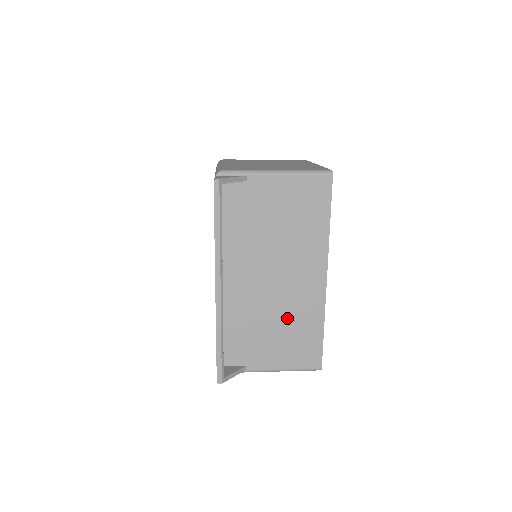
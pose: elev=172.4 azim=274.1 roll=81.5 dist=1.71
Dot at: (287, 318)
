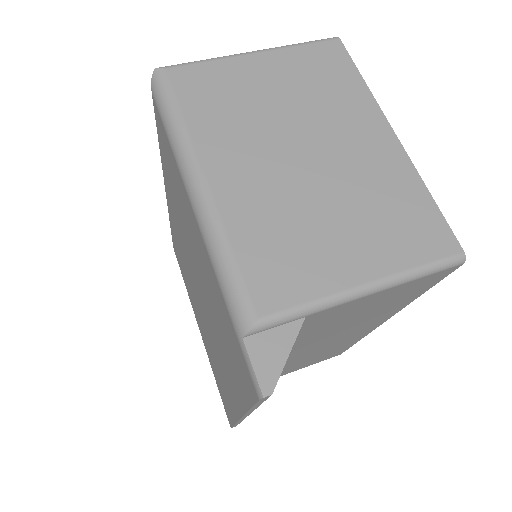
Dot at: (316, 355)
